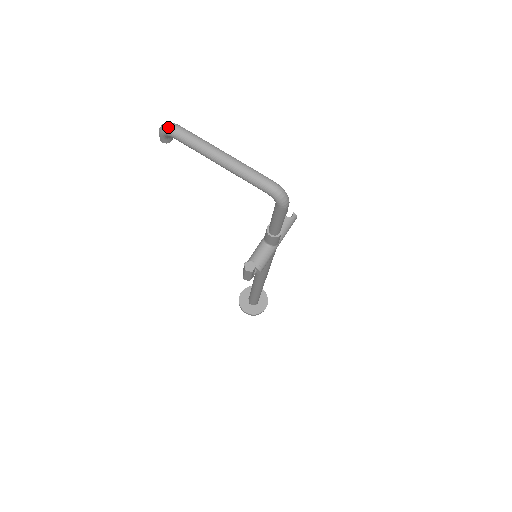
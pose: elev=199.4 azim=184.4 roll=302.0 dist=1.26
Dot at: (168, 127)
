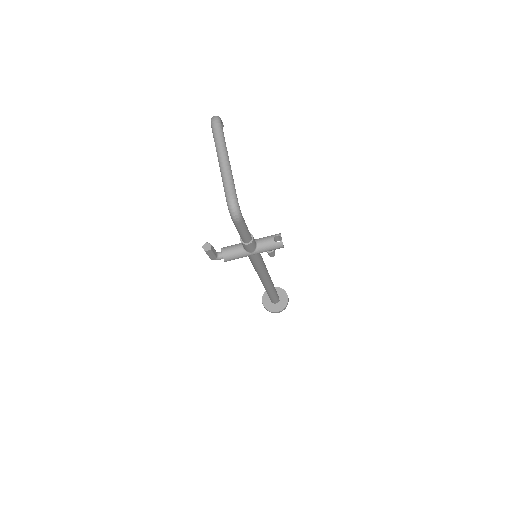
Dot at: (213, 119)
